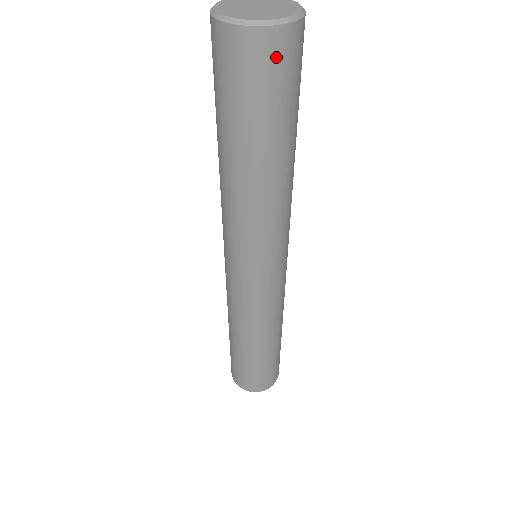
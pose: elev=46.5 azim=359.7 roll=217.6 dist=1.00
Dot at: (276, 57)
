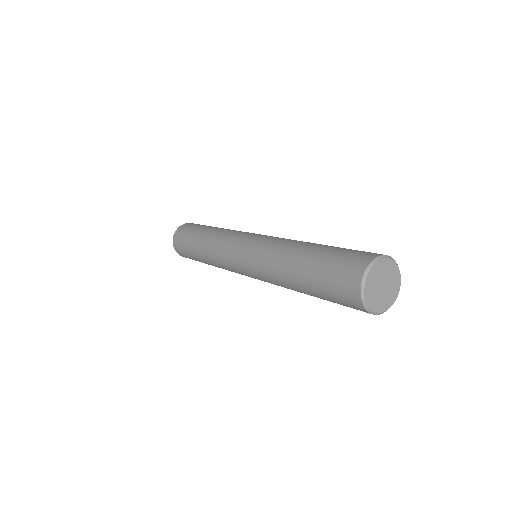
Dot at: occluded
